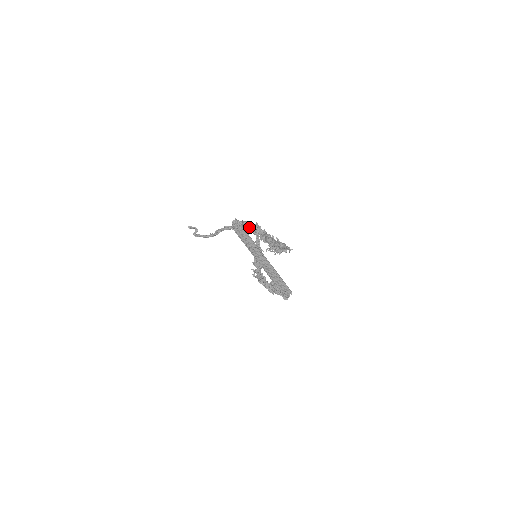
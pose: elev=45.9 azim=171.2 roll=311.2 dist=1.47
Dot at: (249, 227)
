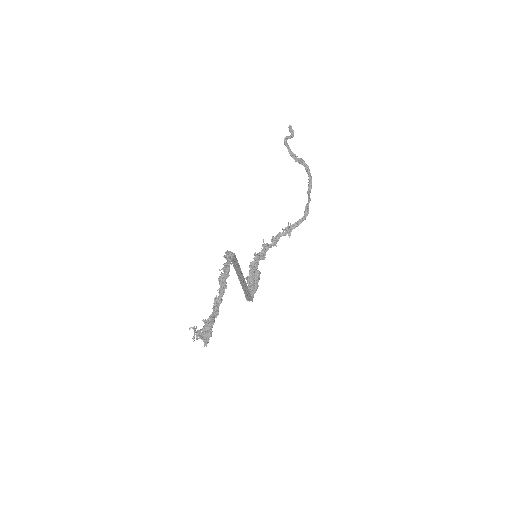
Dot at: (219, 283)
